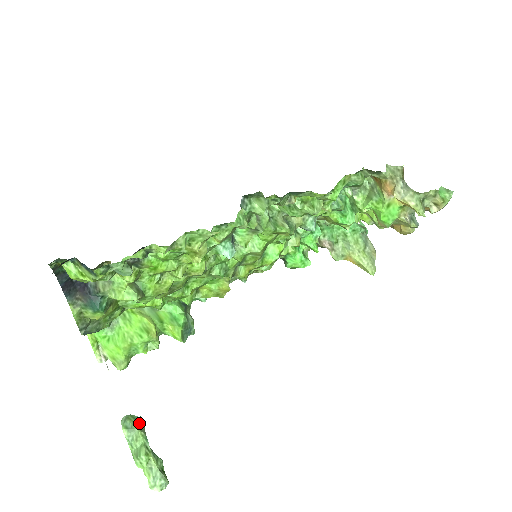
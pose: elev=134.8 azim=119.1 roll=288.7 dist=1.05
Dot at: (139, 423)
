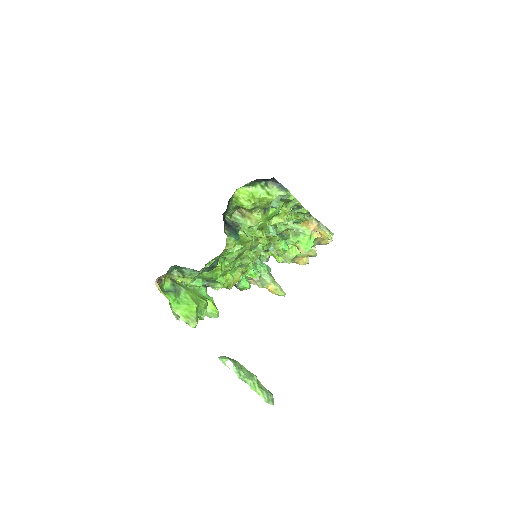
Dot at: occluded
